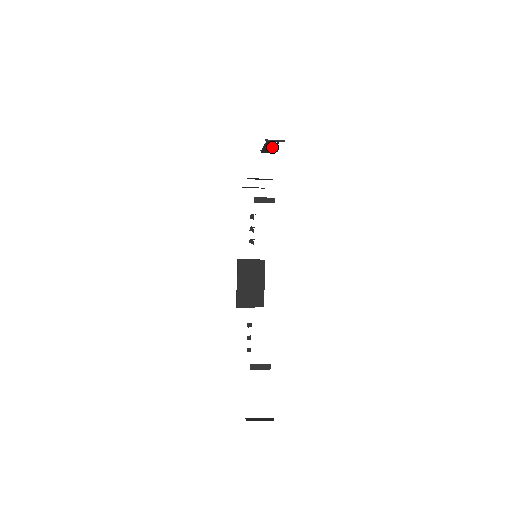
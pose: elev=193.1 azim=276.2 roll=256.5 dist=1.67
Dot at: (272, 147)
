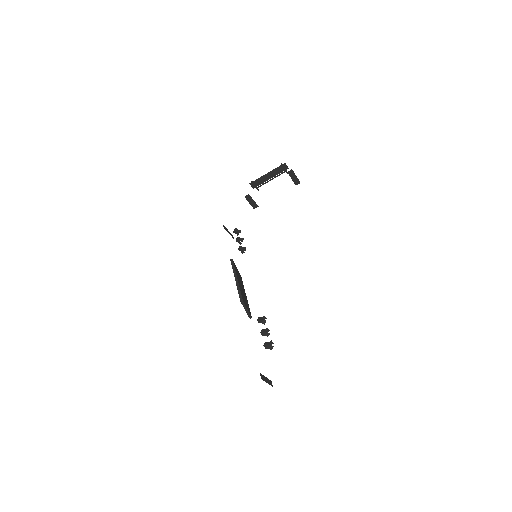
Dot at: (270, 178)
